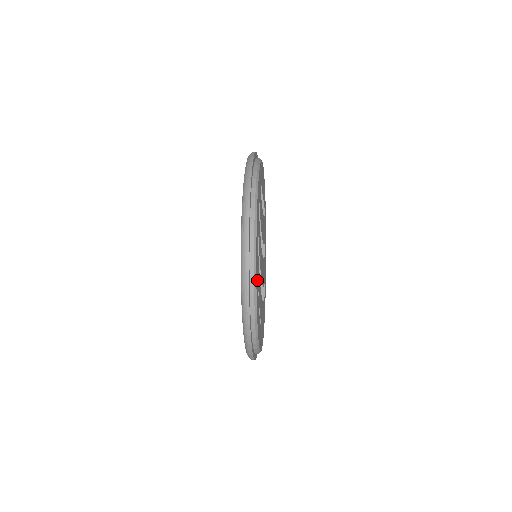
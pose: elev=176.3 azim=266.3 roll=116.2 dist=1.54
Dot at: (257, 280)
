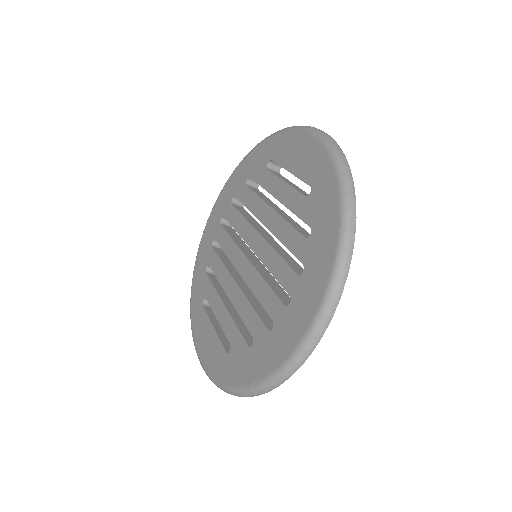
Dot at: occluded
